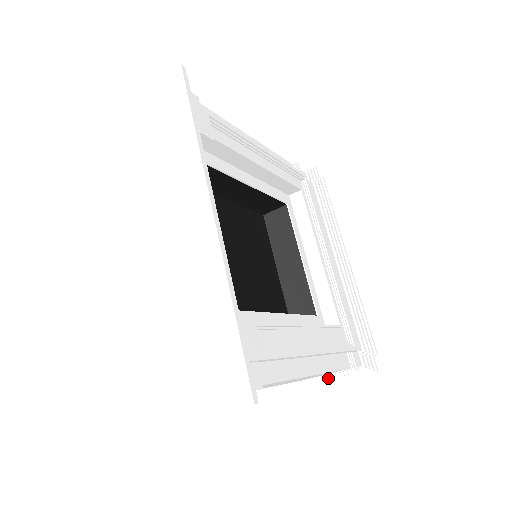
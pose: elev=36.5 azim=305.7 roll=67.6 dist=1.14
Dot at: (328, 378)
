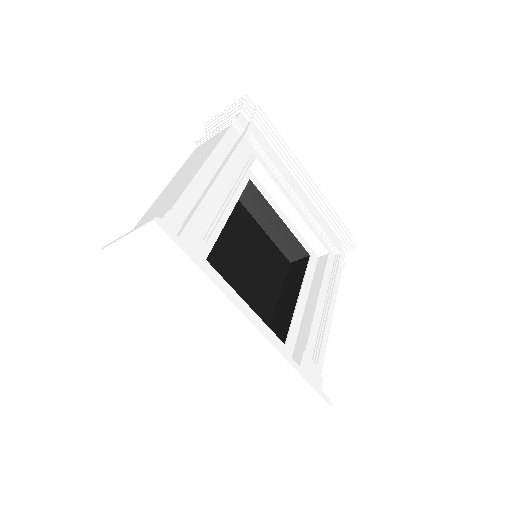
Dot at: occluded
